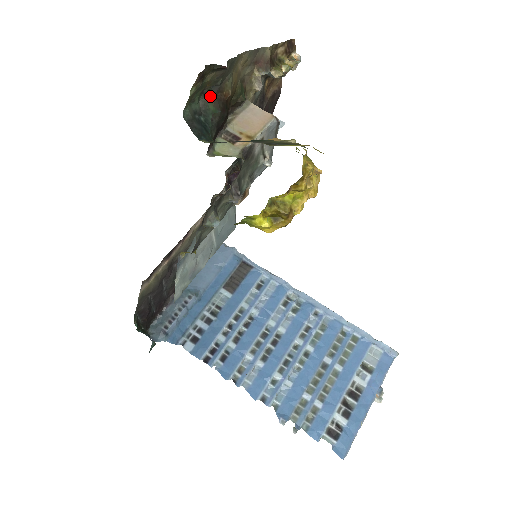
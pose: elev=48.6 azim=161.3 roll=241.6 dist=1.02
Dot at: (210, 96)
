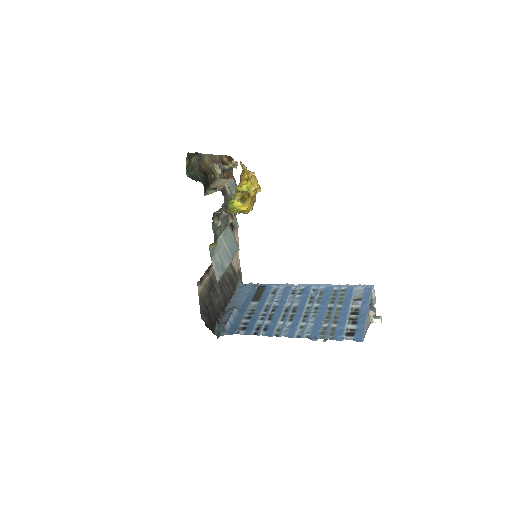
Dot at: (196, 170)
